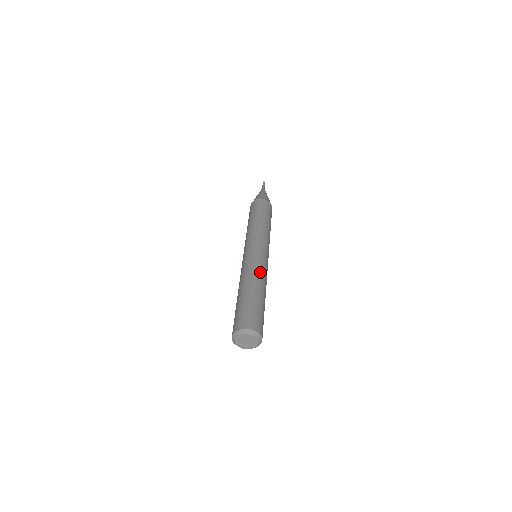
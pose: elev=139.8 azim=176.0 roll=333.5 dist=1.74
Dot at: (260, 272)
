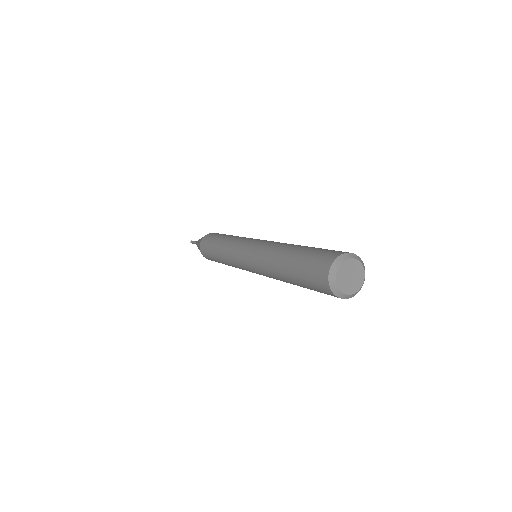
Dot at: occluded
